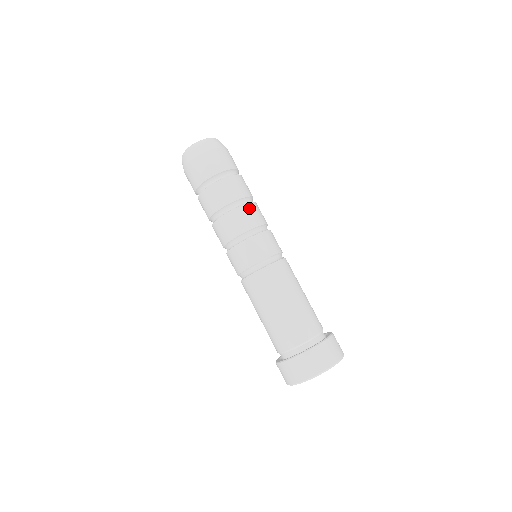
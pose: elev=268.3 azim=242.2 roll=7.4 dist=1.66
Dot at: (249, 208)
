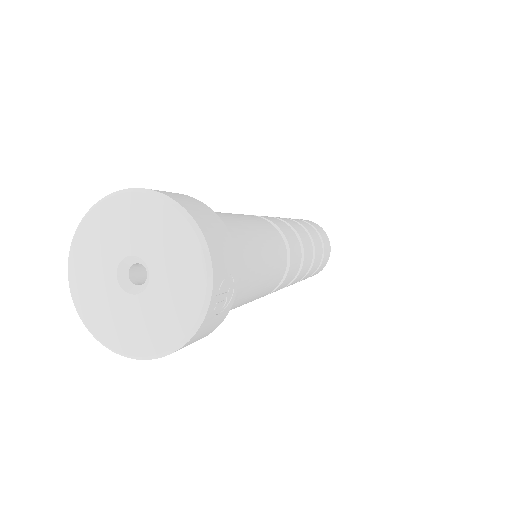
Dot at: (304, 232)
